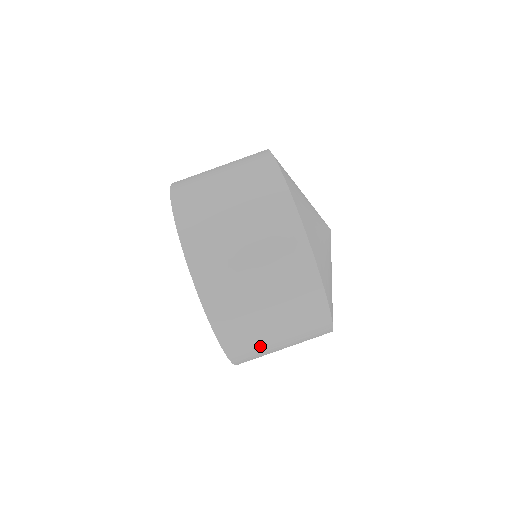
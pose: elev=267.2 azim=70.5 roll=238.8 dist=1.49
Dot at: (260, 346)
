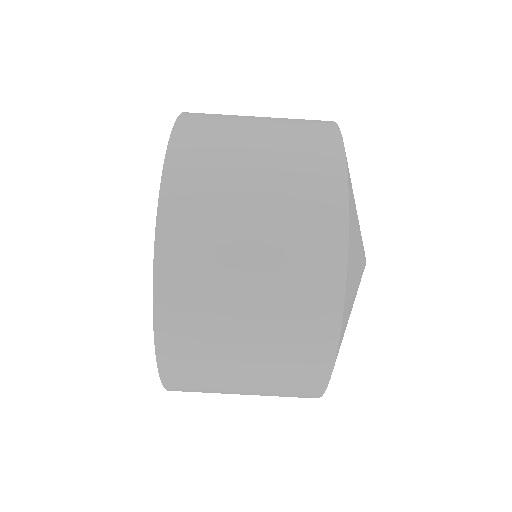
Dot at: (214, 271)
